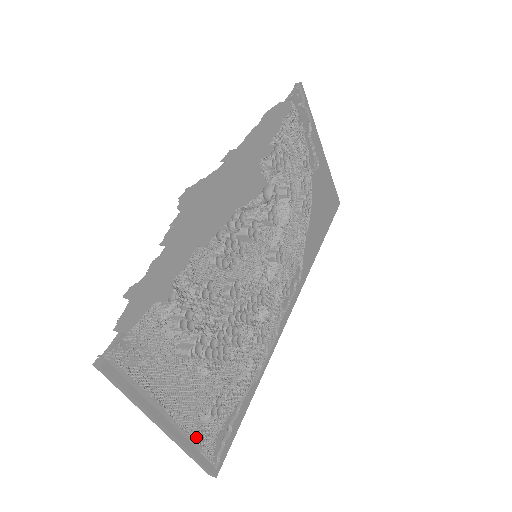
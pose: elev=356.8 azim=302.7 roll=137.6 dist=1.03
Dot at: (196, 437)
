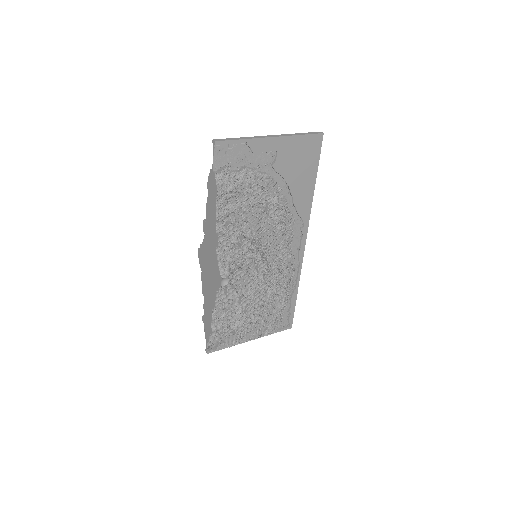
Dot at: (266, 335)
